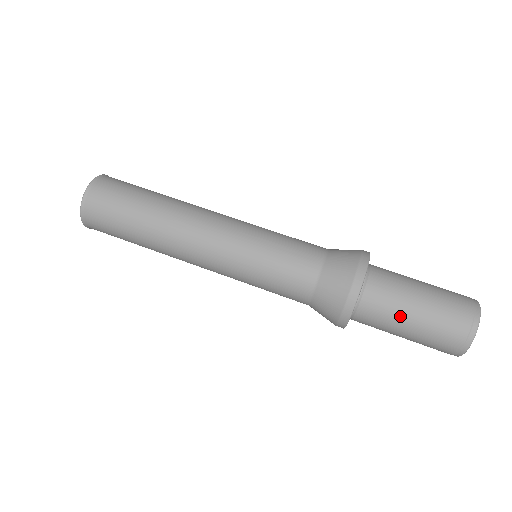
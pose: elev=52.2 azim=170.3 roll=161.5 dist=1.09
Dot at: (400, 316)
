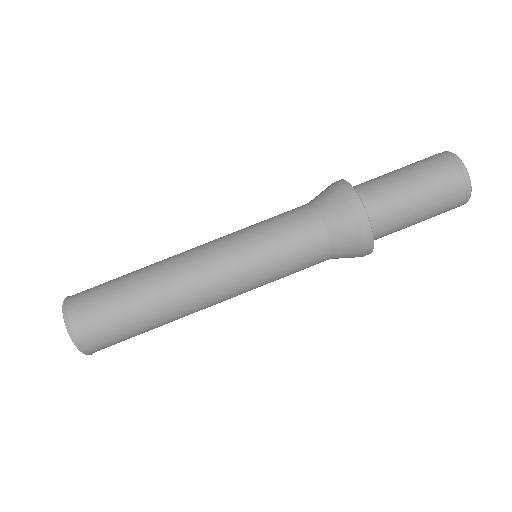
Dot at: (408, 226)
